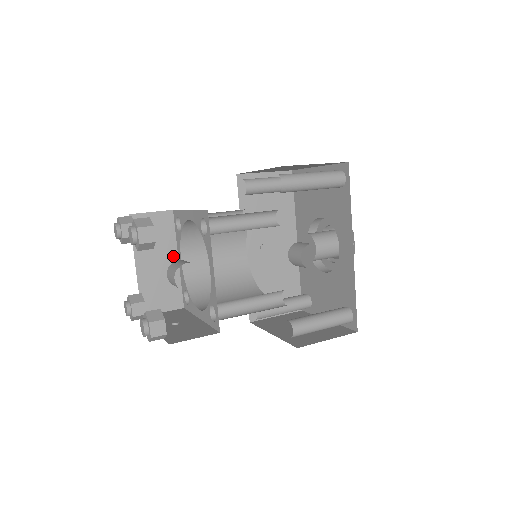
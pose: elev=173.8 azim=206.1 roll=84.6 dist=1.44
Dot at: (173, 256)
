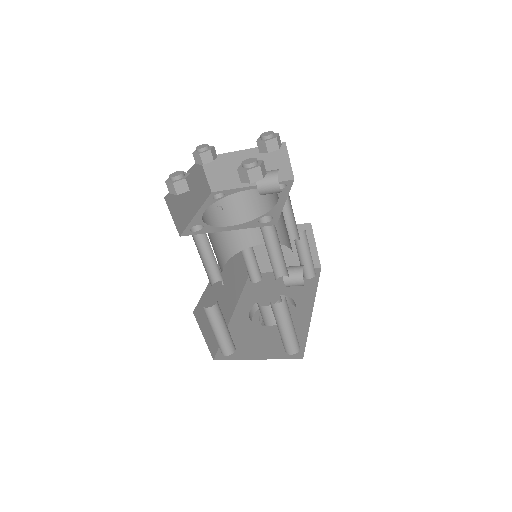
Dot at: (197, 206)
